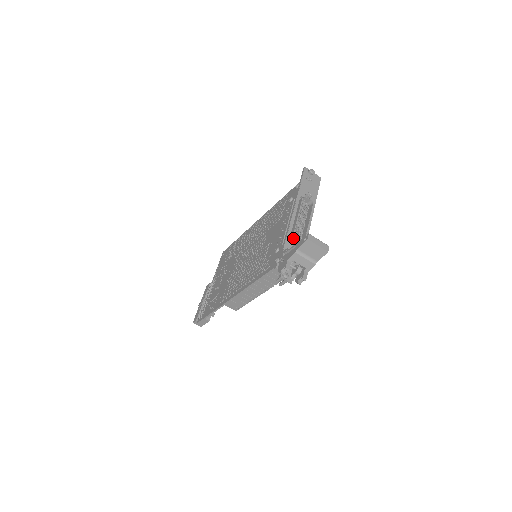
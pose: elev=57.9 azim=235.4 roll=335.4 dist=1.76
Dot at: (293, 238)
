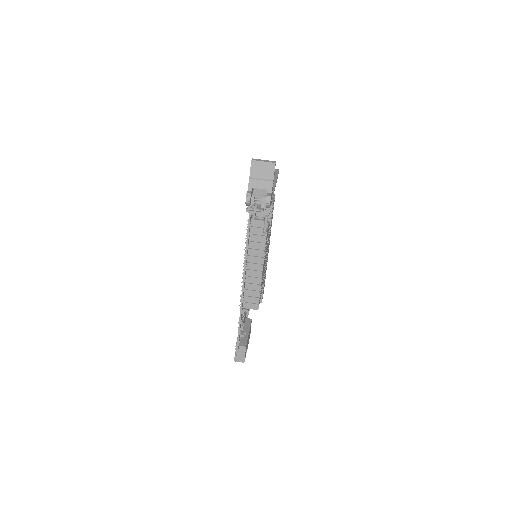
Dot at: occluded
